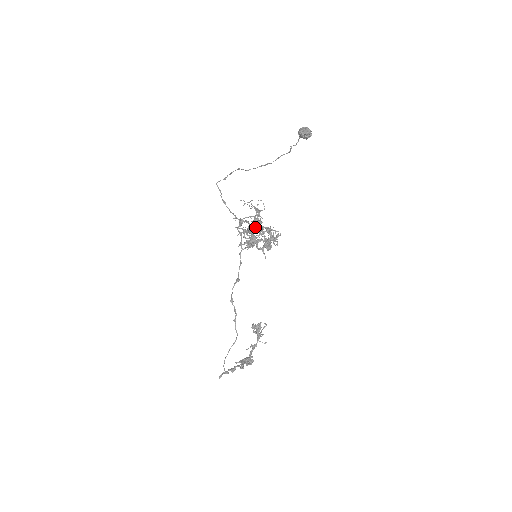
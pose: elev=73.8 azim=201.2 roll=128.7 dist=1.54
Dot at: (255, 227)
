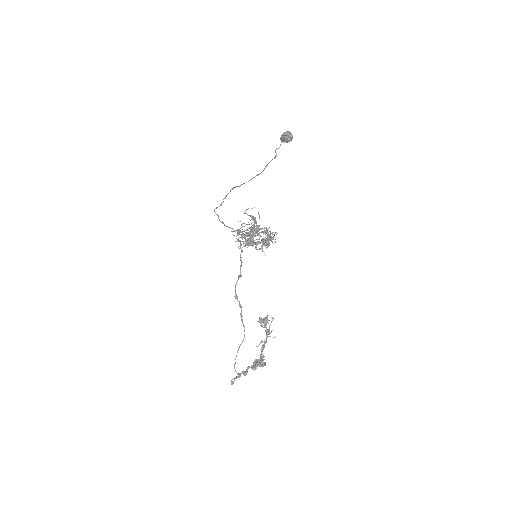
Dot at: (252, 228)
